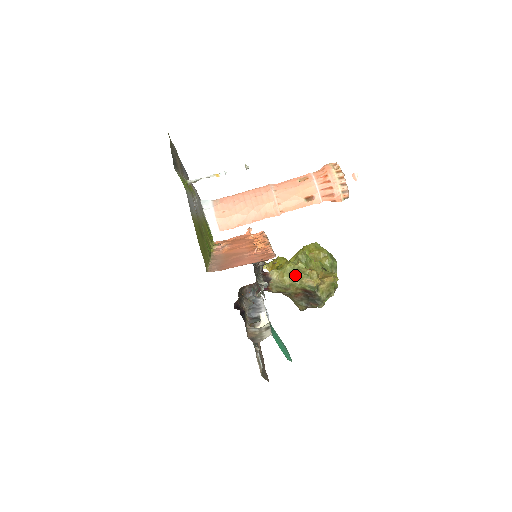
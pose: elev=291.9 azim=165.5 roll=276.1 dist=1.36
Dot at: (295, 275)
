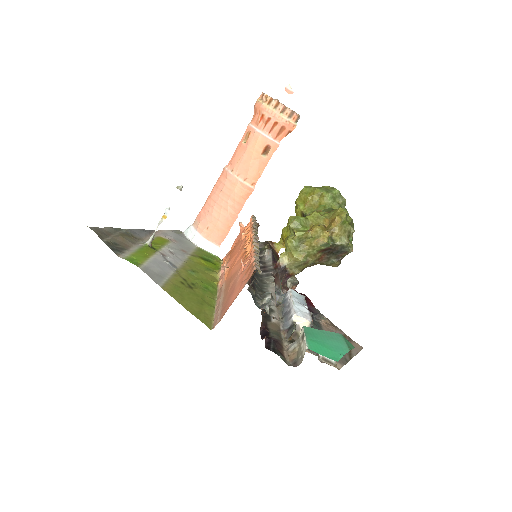
Dot at: (302, 246)
